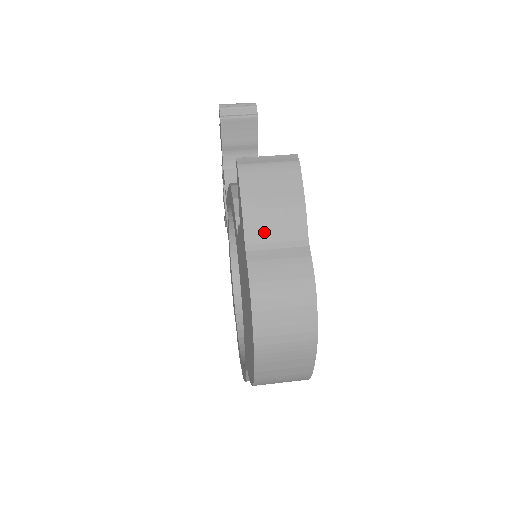
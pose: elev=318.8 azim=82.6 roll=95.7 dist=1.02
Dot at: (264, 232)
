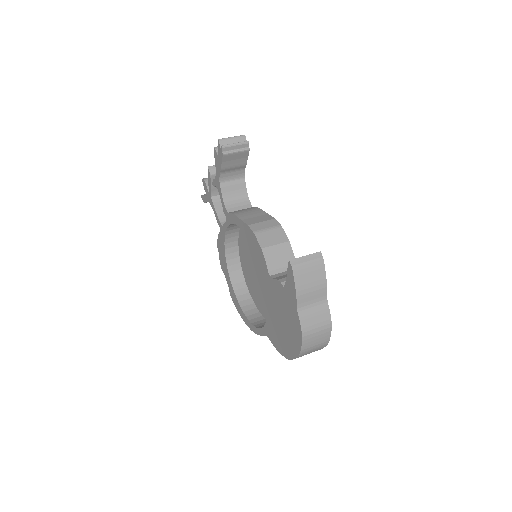
Dot at: (306, 300)
